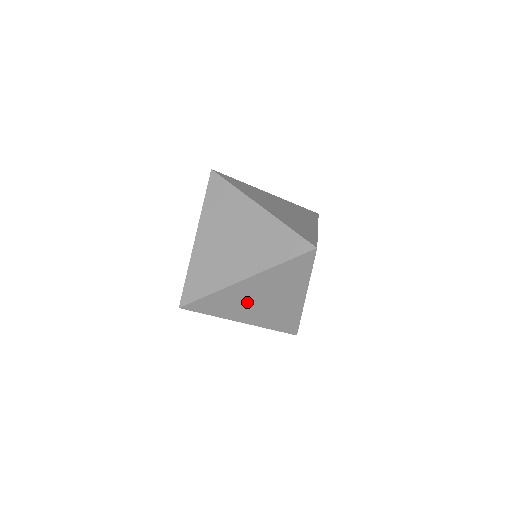
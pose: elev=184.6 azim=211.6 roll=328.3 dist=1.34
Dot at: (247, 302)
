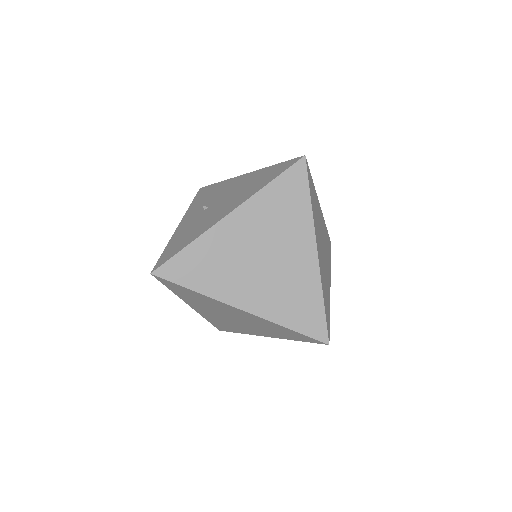
Dot at: (217, 310)
